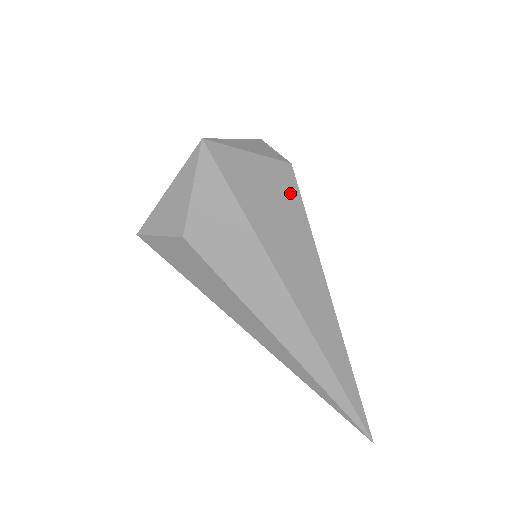
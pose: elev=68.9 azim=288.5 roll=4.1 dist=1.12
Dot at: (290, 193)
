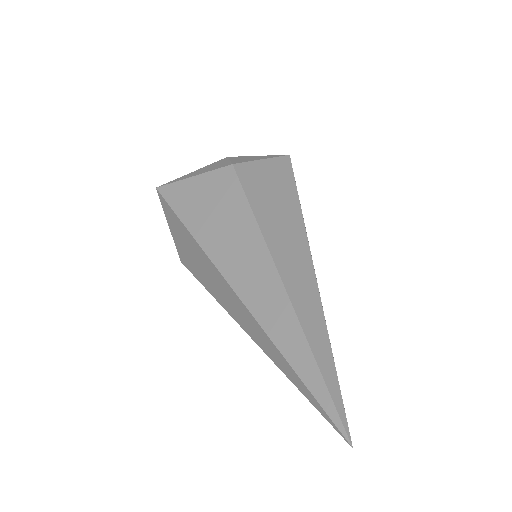
Dot at: (230, 190)
